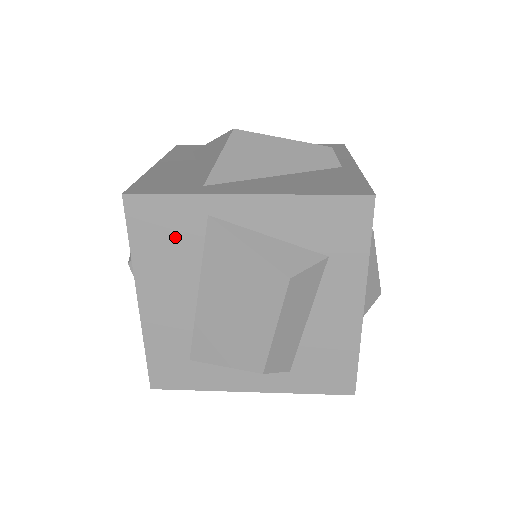
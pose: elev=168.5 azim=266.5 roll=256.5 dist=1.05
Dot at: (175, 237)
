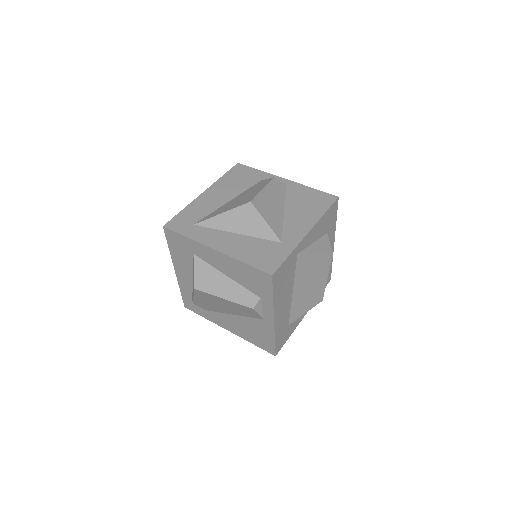
Dot at: (287, 275)
